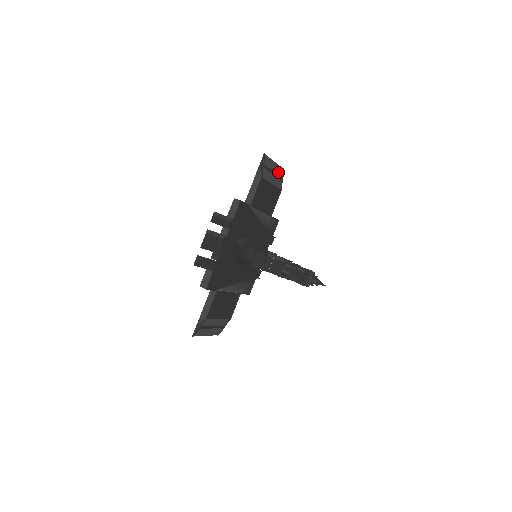
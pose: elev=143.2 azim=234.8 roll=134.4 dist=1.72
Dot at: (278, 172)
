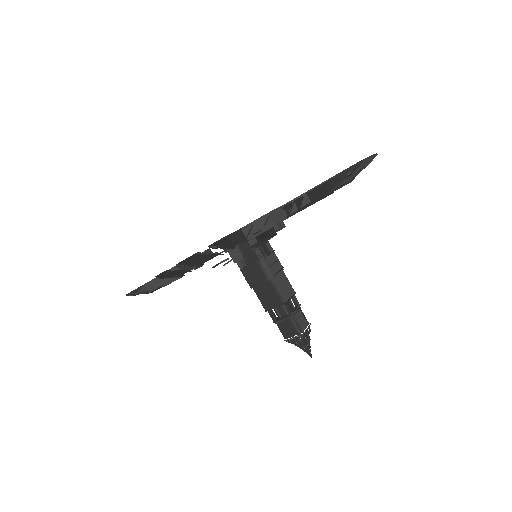
Dot at: (364, 164)
